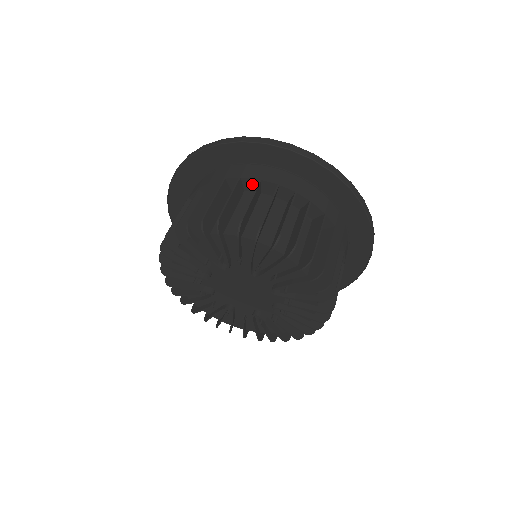
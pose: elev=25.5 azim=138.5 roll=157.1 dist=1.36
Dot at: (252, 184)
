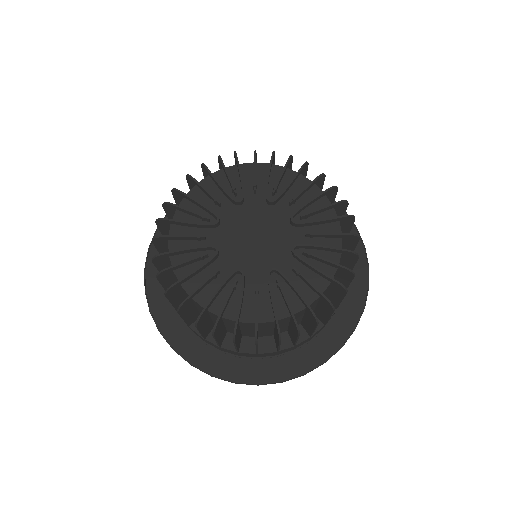
Dot at: occluded
